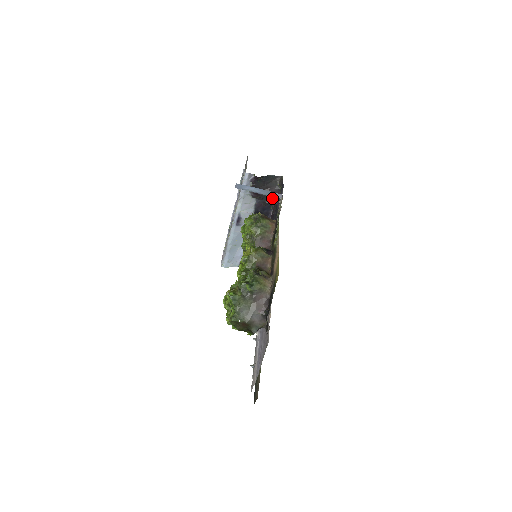
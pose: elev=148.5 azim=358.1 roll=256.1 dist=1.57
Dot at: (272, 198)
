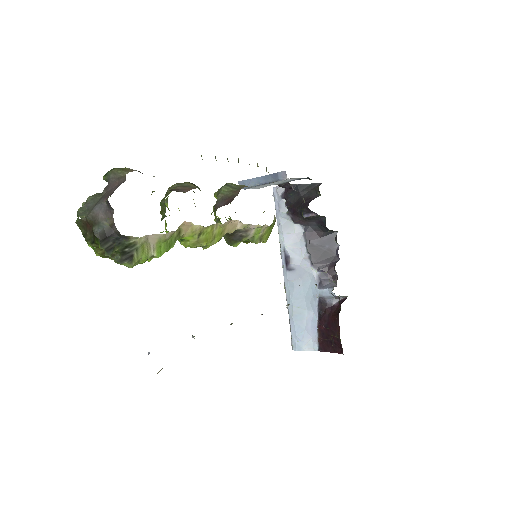
Dot at: (306, 206)
